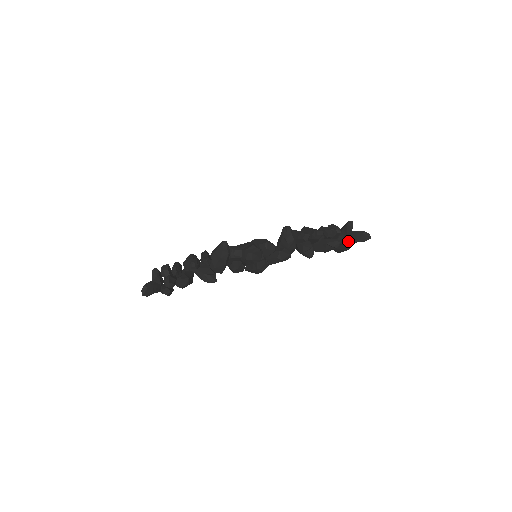
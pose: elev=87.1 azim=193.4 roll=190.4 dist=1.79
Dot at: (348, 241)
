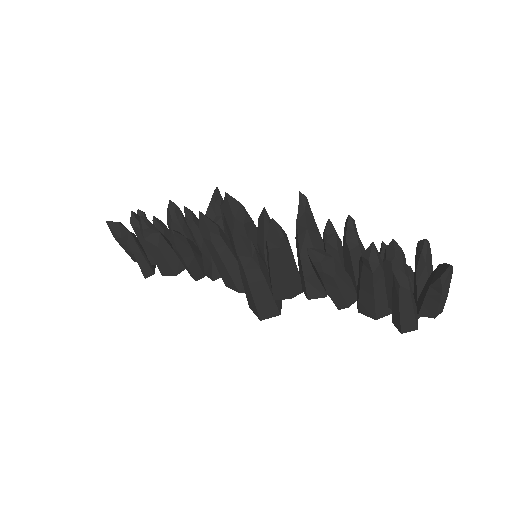
Dot at: (393, 251)
